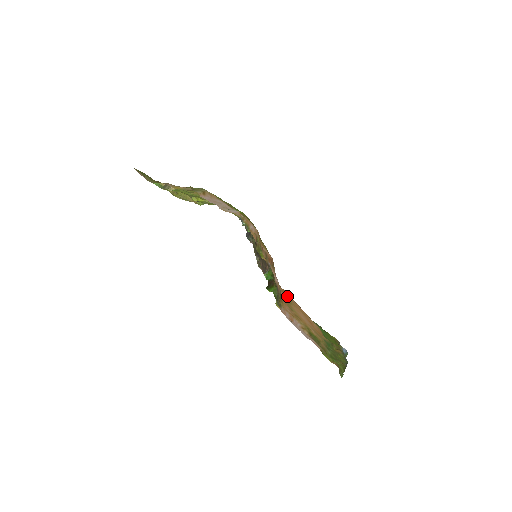
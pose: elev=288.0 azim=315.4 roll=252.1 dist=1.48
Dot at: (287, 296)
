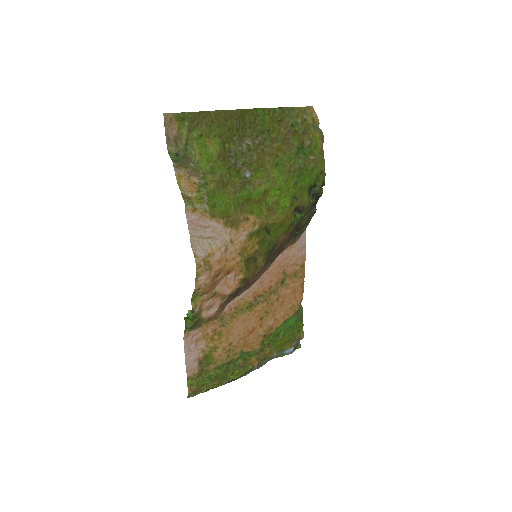
Dot at: (286, 283)
